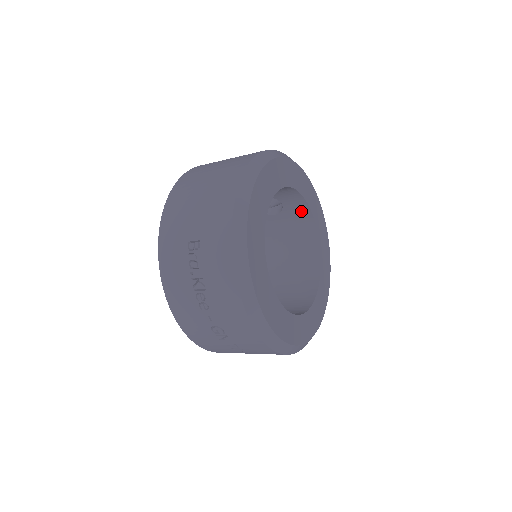
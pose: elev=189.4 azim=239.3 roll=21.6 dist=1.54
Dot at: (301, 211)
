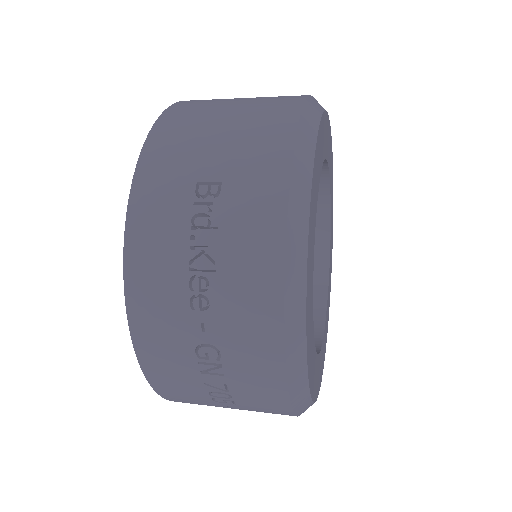
Dot at: (316, 213)
